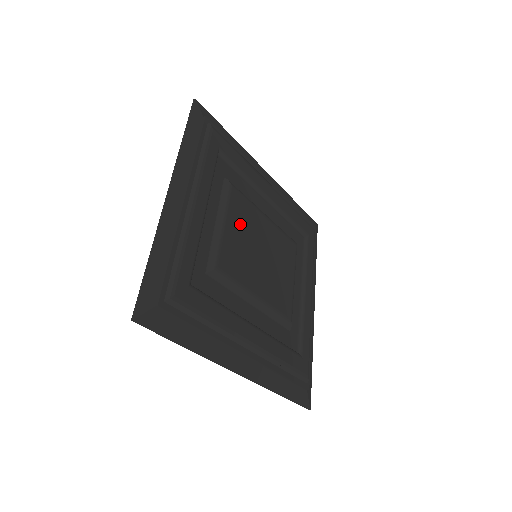
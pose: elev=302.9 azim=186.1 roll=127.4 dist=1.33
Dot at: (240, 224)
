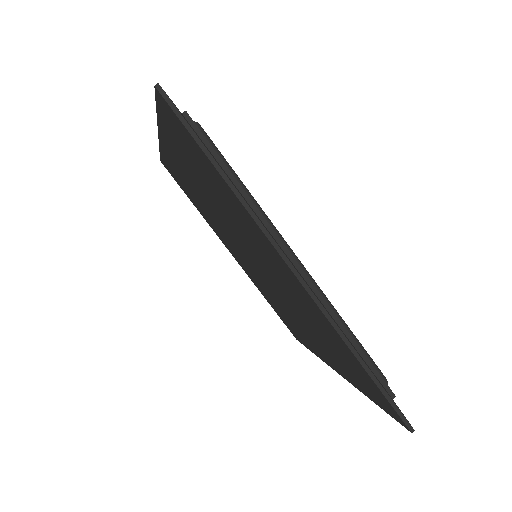
Dot at: occluded
